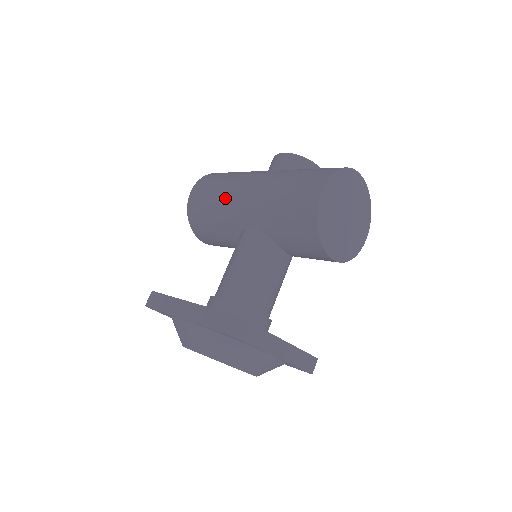
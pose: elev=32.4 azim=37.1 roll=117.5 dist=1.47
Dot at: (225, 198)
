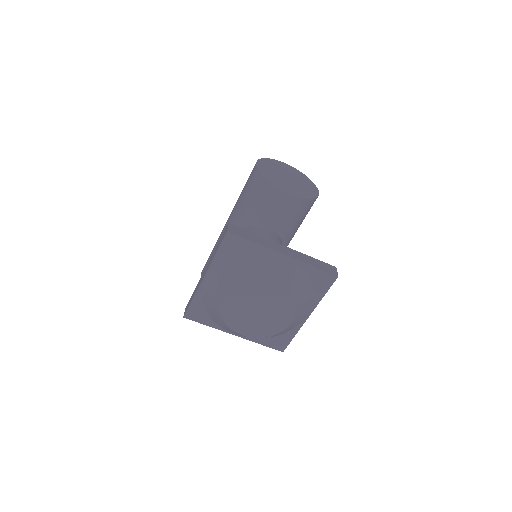
Dot at: occluded
